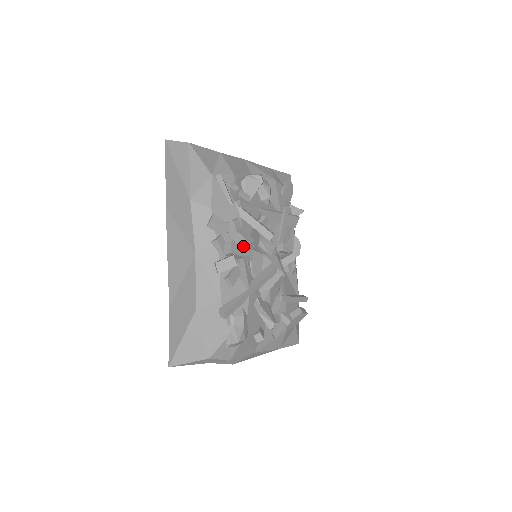
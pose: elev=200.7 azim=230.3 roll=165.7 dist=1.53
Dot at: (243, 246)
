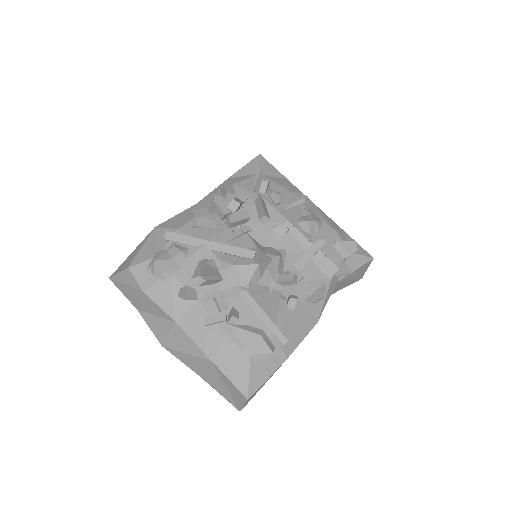
Dot at: (229, 205)
